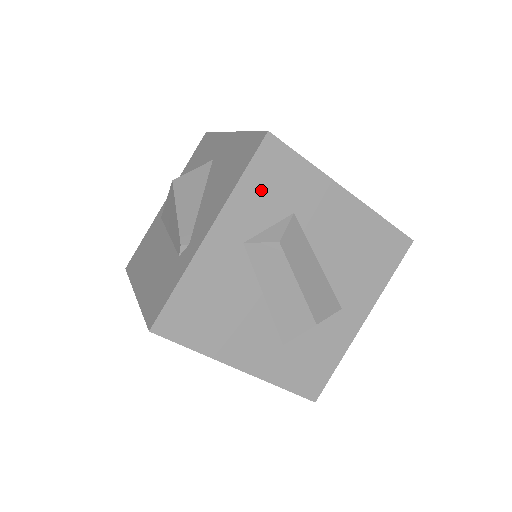
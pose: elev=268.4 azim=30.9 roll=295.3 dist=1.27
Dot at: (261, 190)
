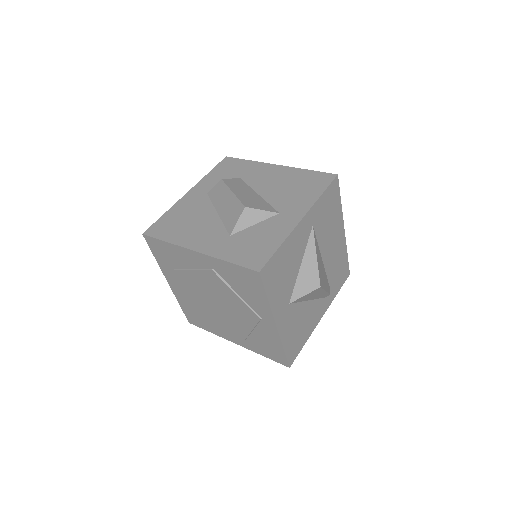
Dot at: (220, 174)
